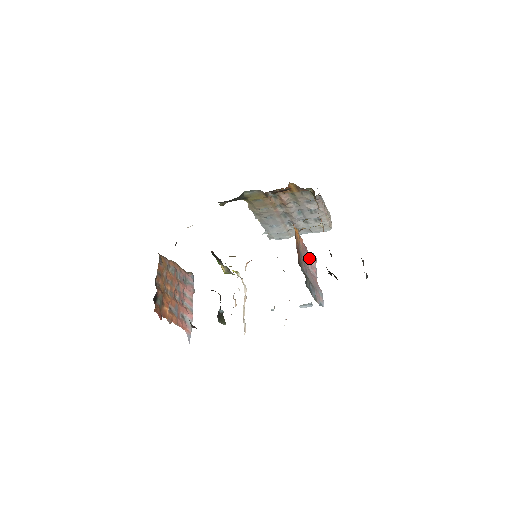
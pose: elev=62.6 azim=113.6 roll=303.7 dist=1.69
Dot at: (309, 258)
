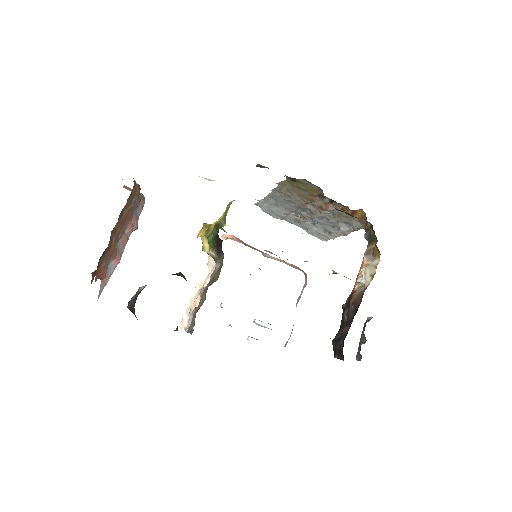
Dot at: (304, 285)
